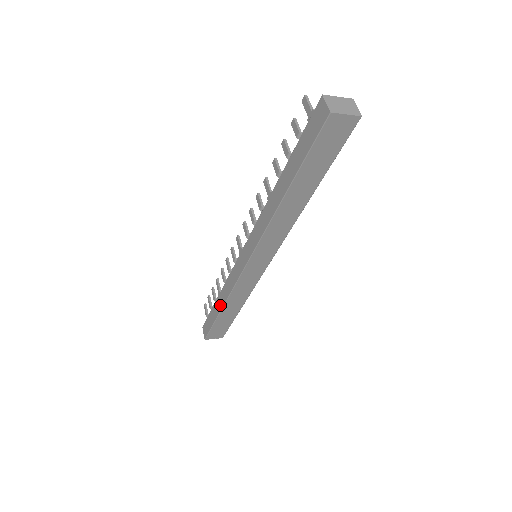
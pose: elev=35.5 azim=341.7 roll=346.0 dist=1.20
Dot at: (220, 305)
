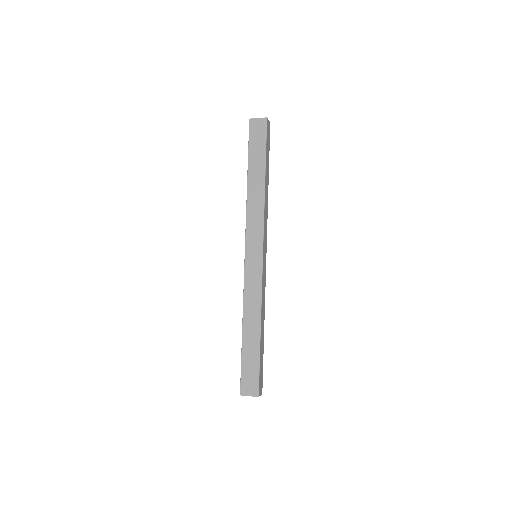
Dot at: (243, 328)
